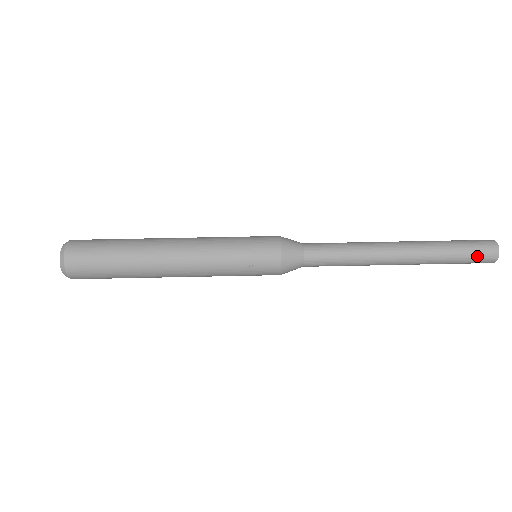
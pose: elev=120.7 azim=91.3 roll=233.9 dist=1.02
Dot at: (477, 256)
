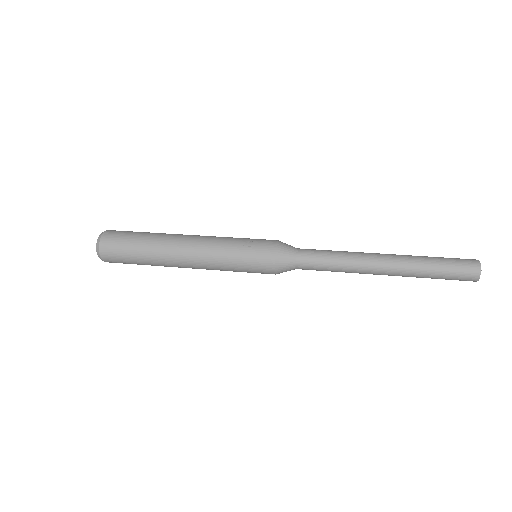
Dot at: (458, 262)
